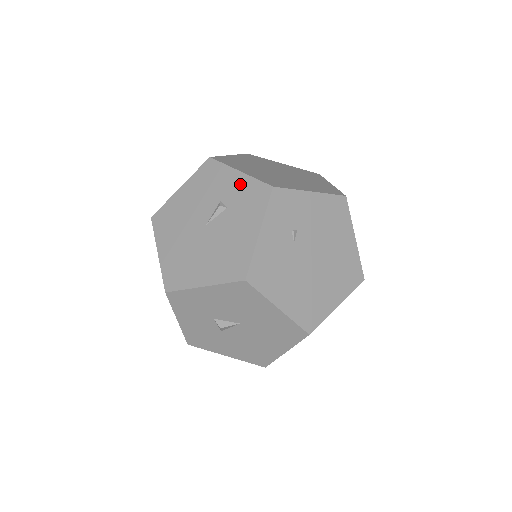
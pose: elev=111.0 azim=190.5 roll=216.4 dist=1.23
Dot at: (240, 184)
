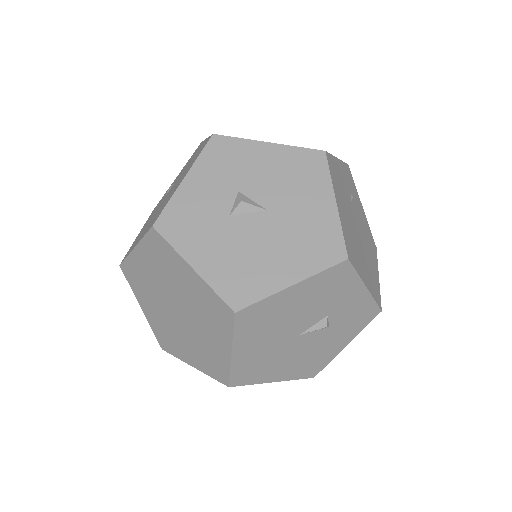
Dot at: occluded
